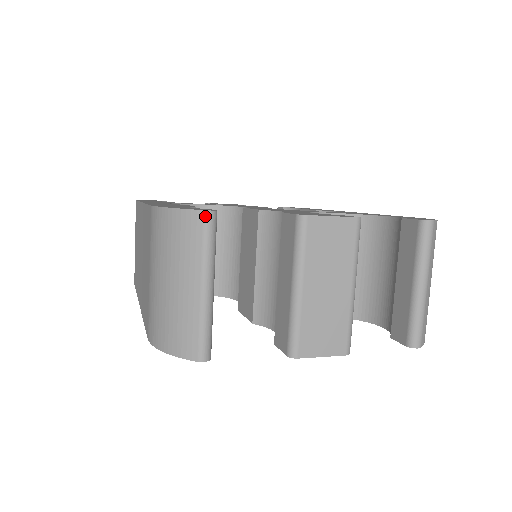
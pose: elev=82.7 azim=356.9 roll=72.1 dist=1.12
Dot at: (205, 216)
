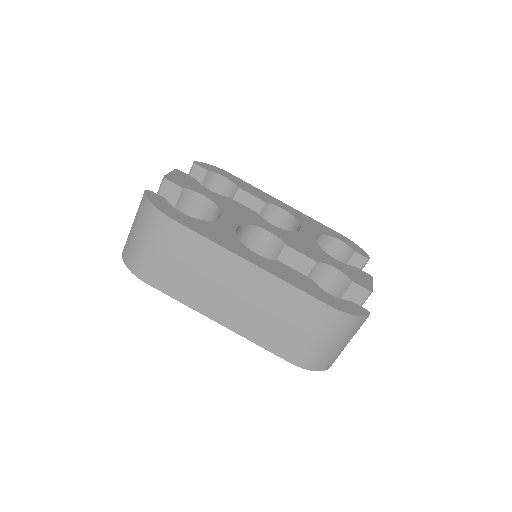
Dot at: occluded
